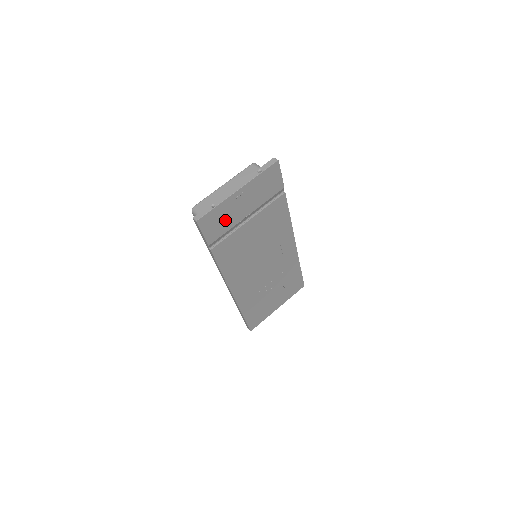
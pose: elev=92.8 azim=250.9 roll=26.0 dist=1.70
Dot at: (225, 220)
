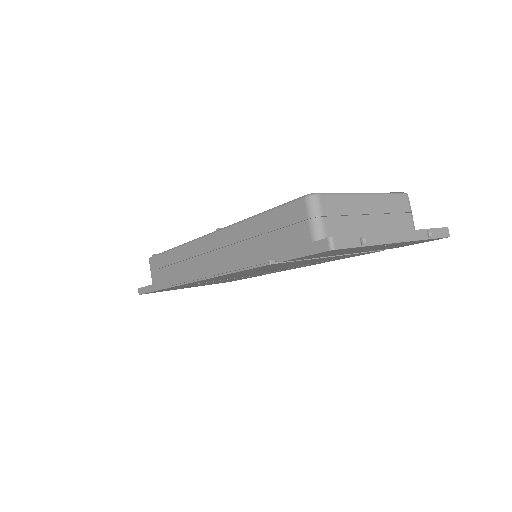
Dot at: (335, 253)
